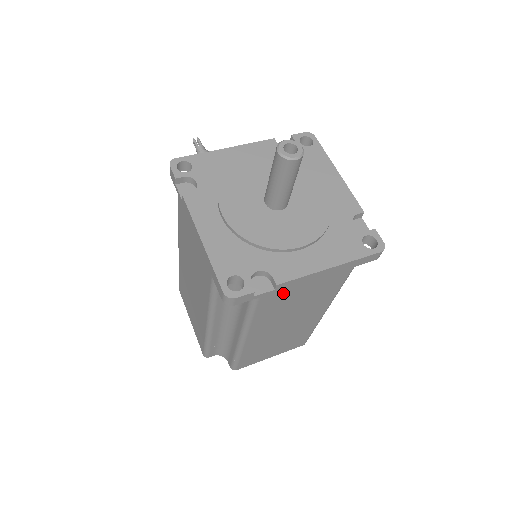
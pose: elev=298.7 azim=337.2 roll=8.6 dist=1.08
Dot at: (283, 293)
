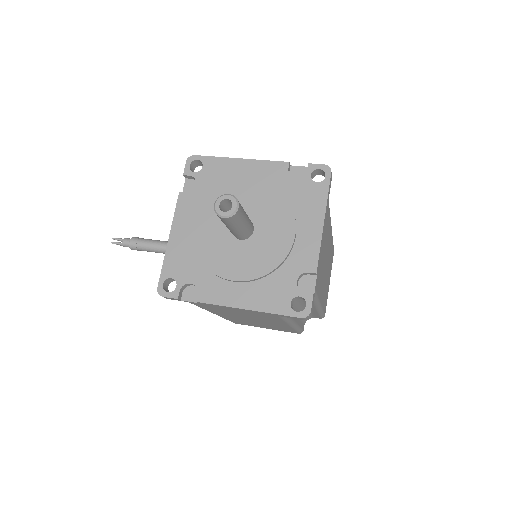
Dot at: (319, 268)
